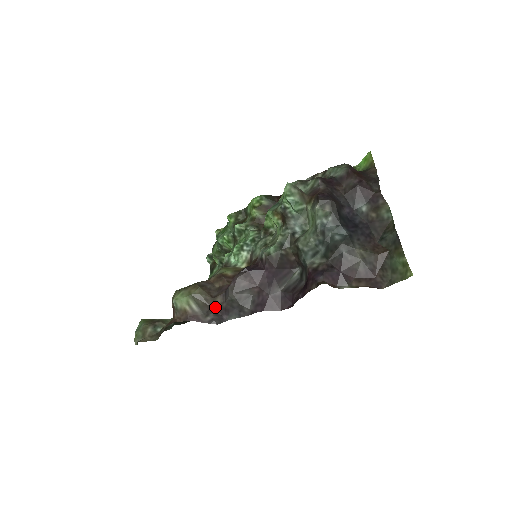
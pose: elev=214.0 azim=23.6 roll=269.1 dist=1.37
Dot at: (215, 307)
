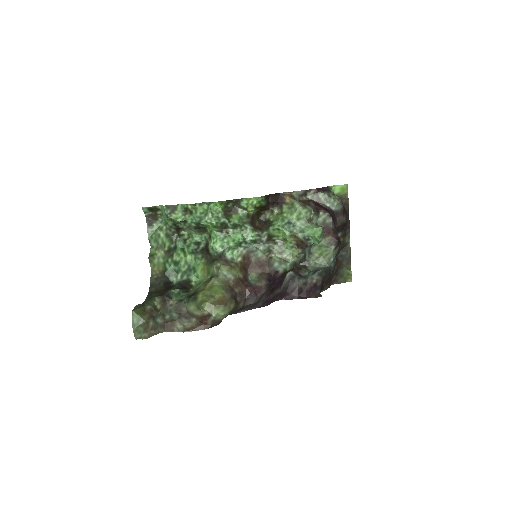
Dot at: occluded
